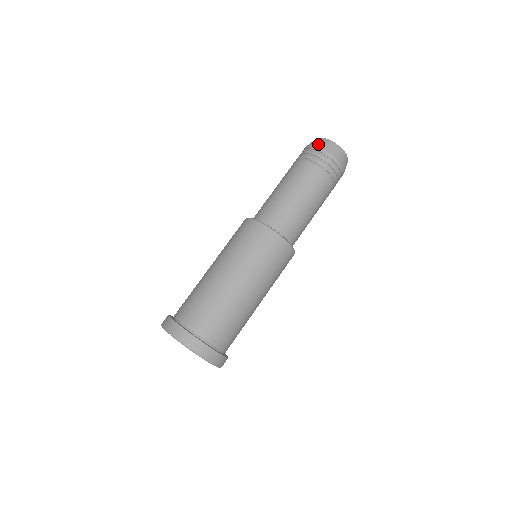
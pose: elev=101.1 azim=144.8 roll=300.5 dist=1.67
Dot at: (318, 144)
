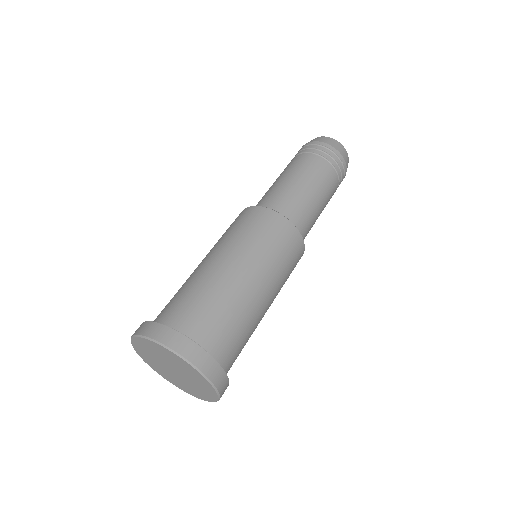
Dot at: occluded
